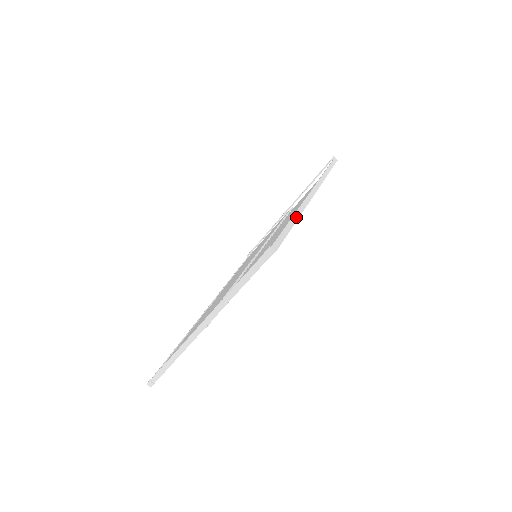
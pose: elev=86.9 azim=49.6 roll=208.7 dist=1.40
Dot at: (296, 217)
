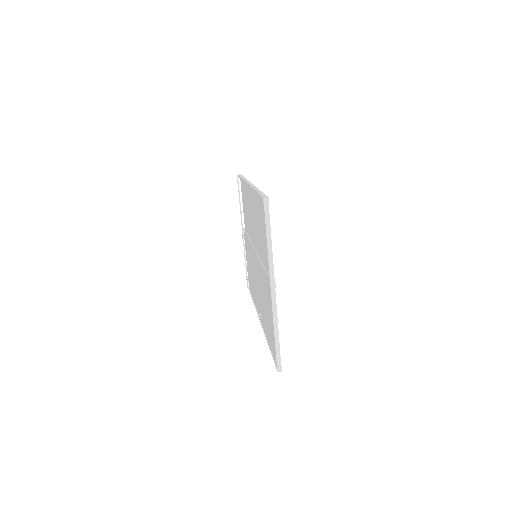
Dot at: (257, 190)
